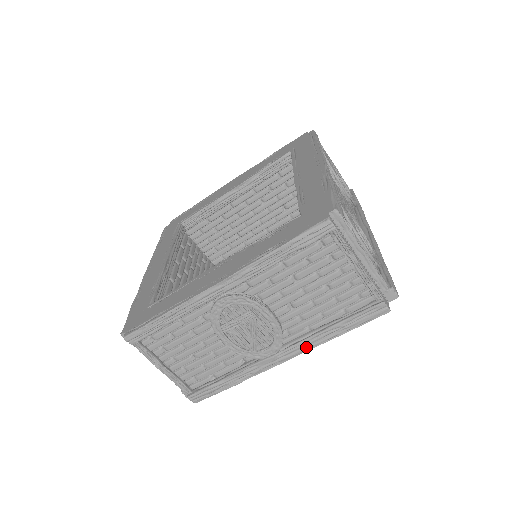
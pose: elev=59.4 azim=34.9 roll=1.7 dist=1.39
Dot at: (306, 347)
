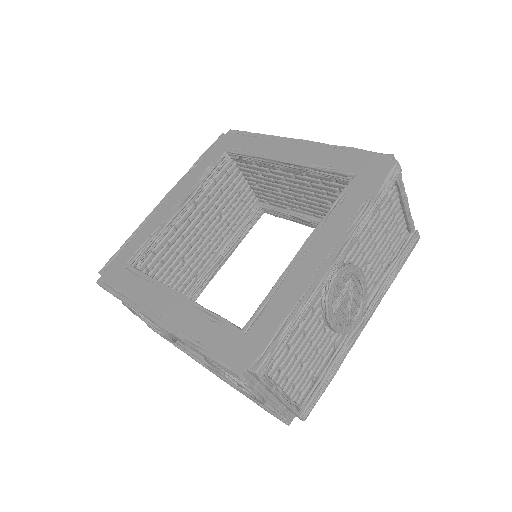
Dot at: (380, 298)
